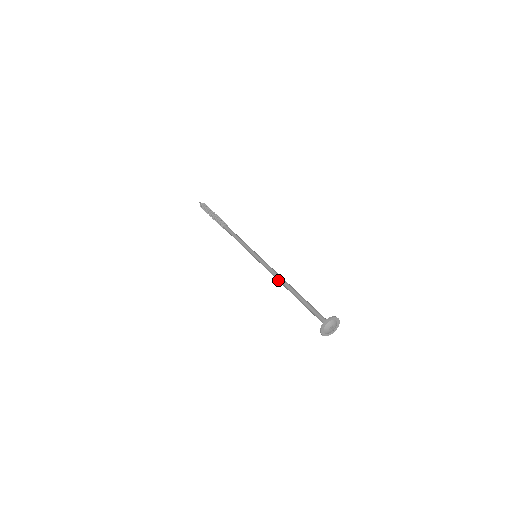
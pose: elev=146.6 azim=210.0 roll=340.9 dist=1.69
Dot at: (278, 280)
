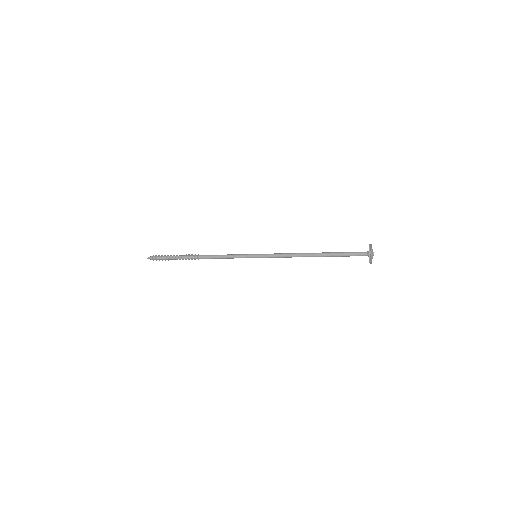
Dot at: (296, 254)
